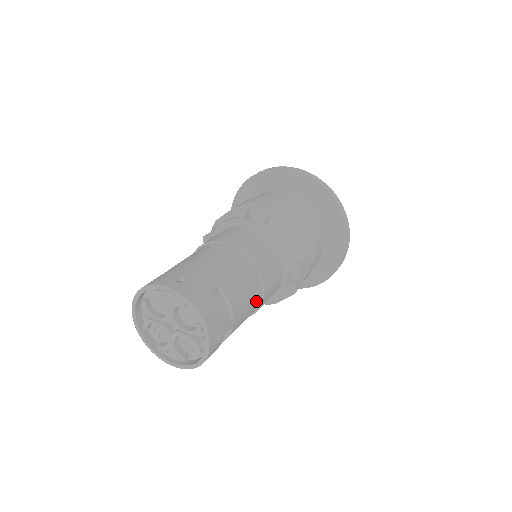
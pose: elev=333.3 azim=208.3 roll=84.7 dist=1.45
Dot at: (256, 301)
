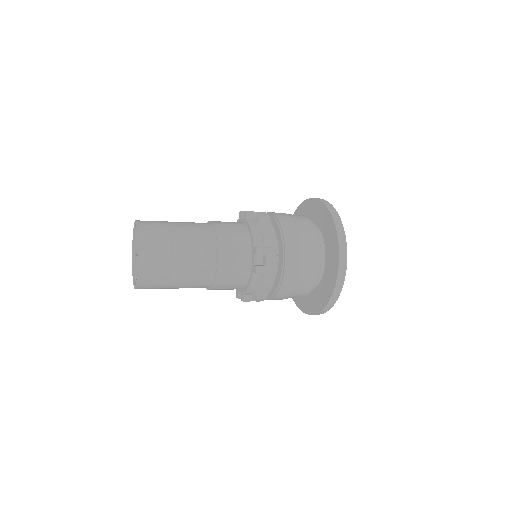
Dot at: (208, 259)
